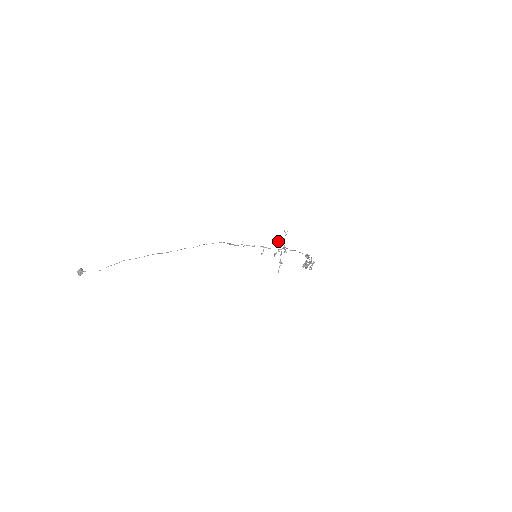
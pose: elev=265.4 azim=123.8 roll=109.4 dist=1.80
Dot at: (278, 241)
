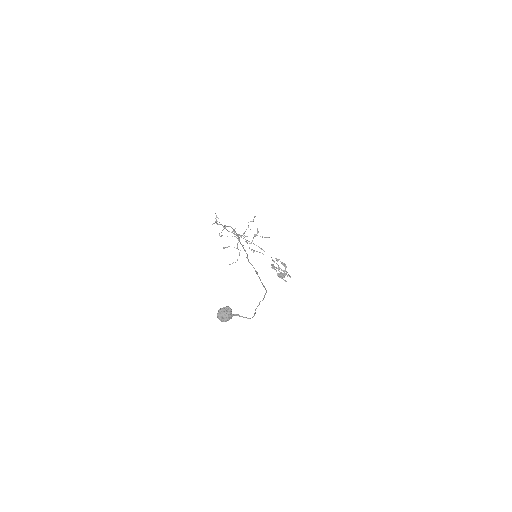
Dot at: occluded
